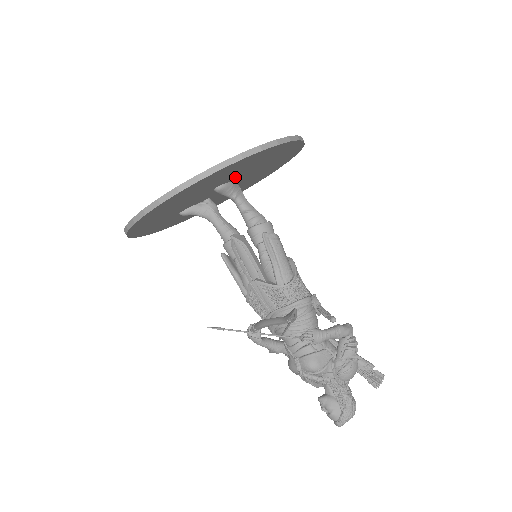
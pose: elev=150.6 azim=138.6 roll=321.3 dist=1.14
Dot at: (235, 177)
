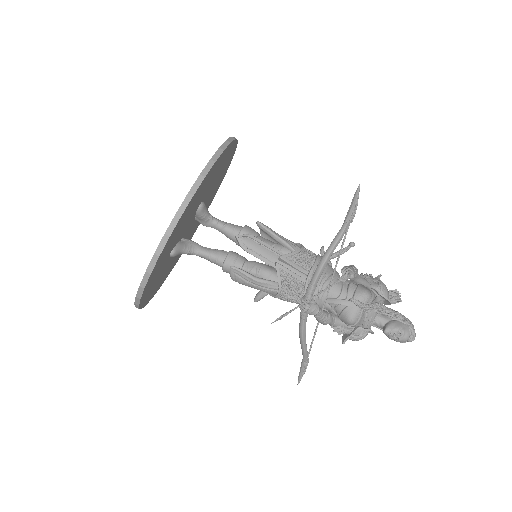
Dot at: (207, 195)
